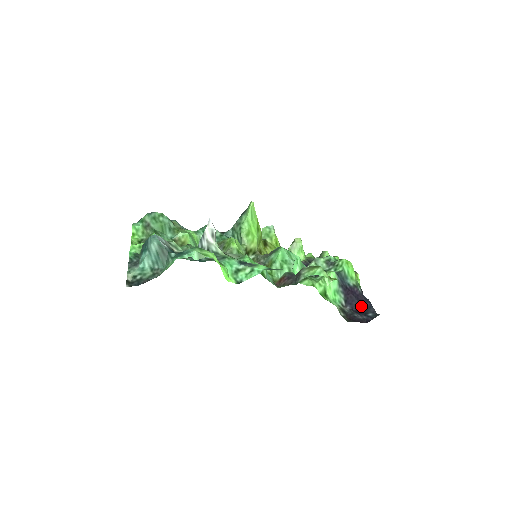
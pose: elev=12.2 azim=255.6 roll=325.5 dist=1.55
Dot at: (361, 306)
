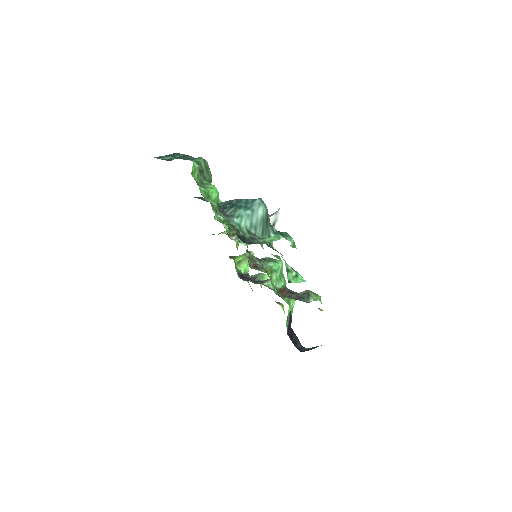
Dot at: (292, 335)
